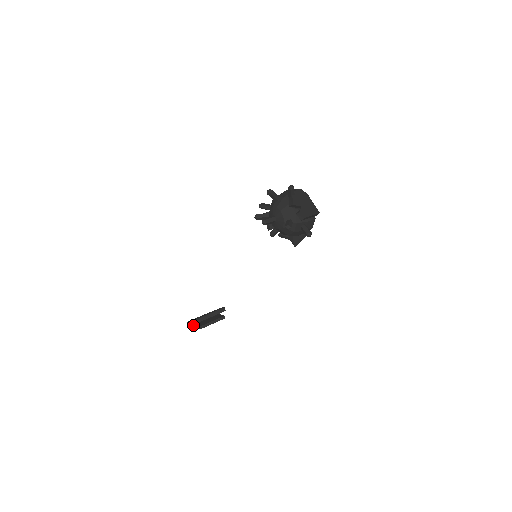
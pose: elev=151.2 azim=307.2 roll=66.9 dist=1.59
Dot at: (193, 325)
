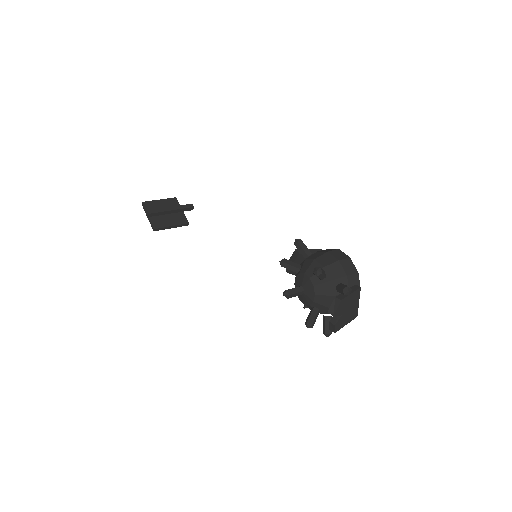
Dot at: (148, 216)
